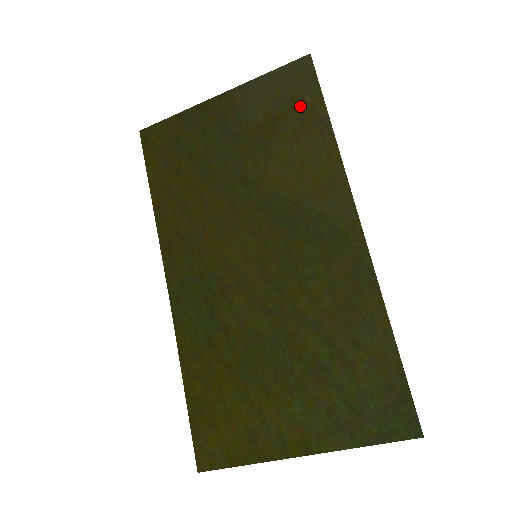
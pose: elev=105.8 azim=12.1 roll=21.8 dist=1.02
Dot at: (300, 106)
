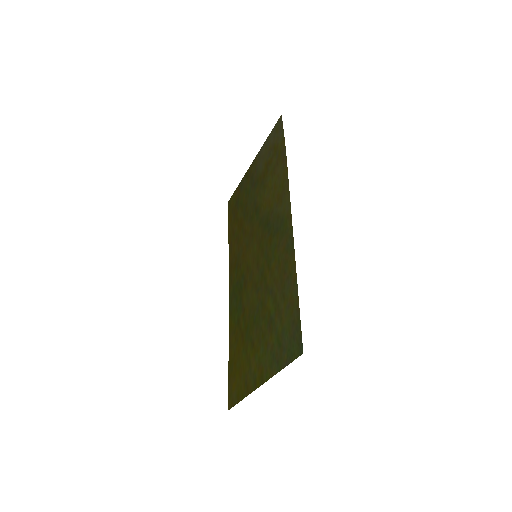
Dot at: (276, 150)
